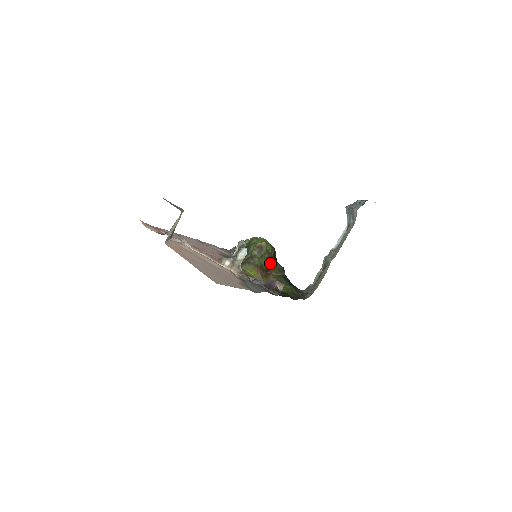
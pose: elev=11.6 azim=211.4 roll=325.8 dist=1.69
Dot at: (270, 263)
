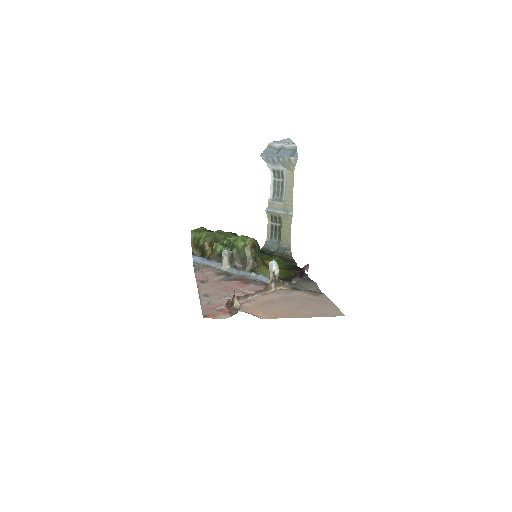
Dot at: occluded
